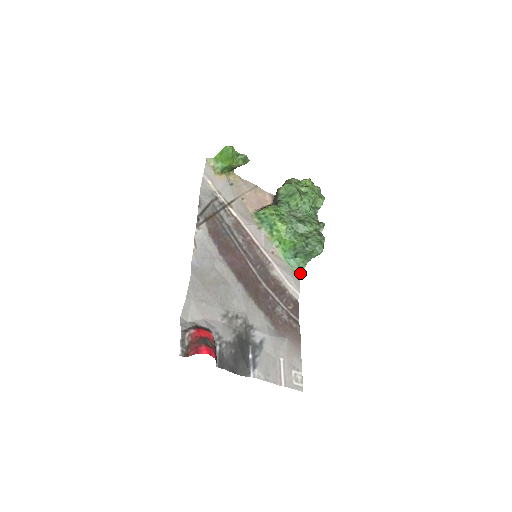
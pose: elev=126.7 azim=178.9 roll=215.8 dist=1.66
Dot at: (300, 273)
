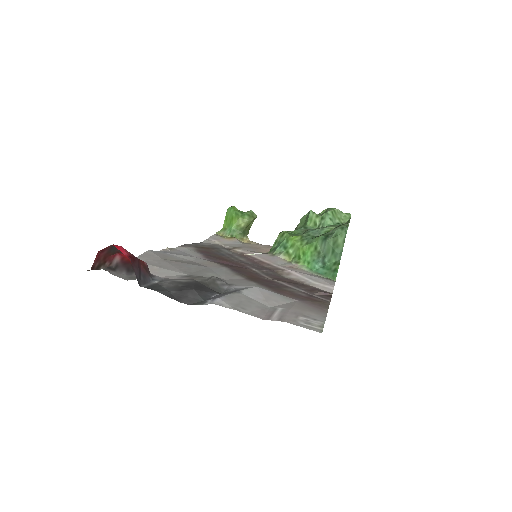
Dot at: (334, 276)
